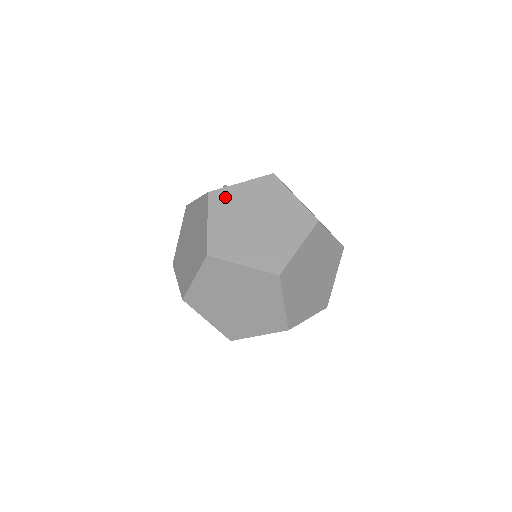
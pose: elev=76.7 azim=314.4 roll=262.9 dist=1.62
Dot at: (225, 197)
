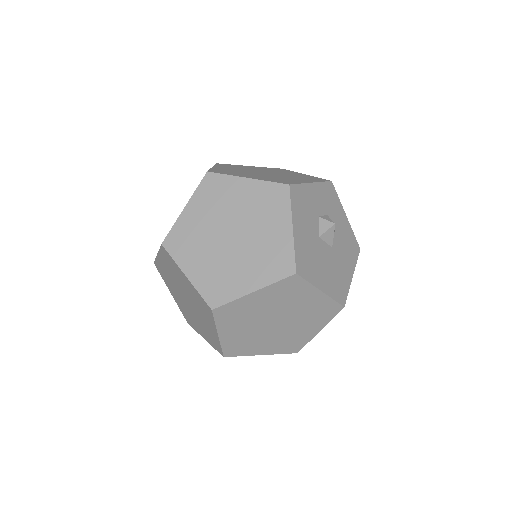
Dot at: occluded
